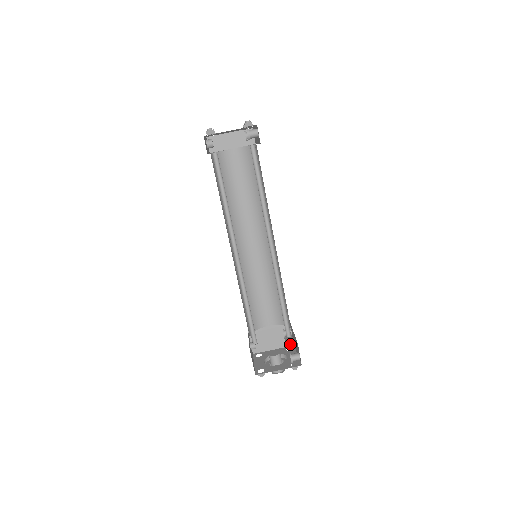
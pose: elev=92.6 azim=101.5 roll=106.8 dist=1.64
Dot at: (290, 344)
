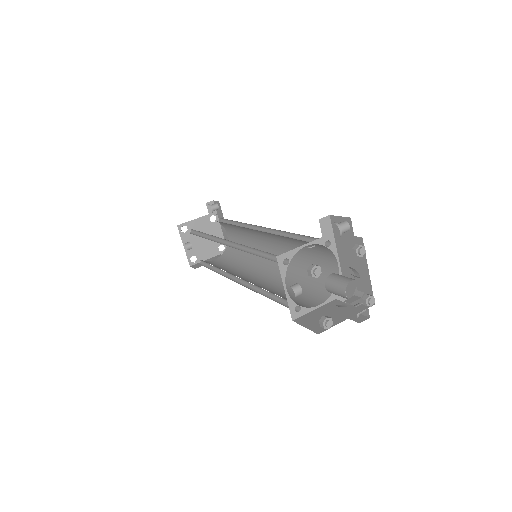
Dot at: (367, 306)
